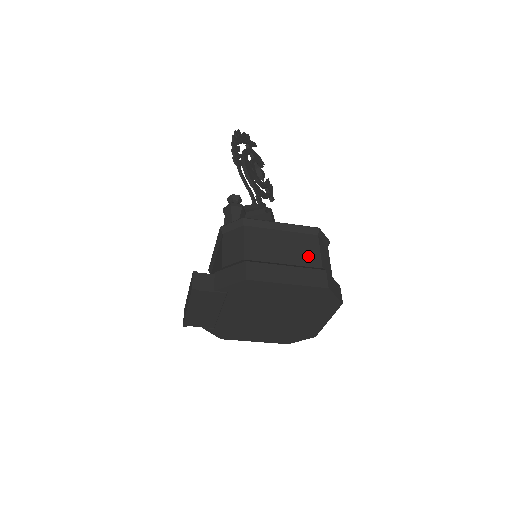
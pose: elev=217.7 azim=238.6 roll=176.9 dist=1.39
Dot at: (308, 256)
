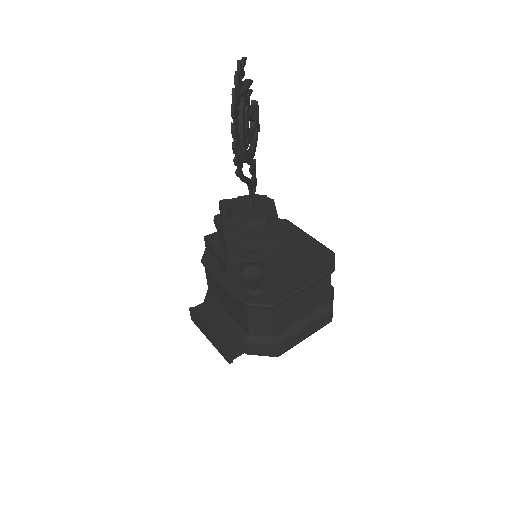
Dot at: (321, 299)
